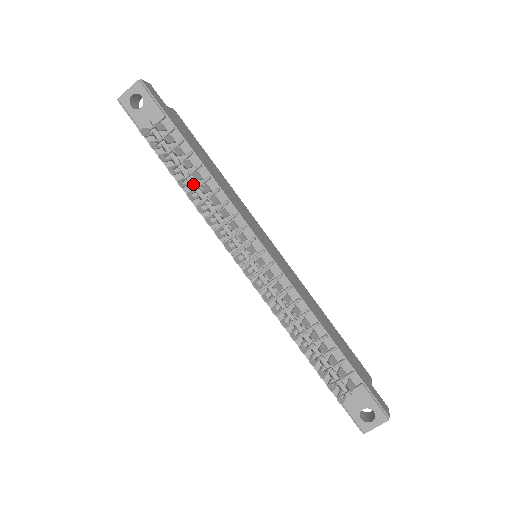
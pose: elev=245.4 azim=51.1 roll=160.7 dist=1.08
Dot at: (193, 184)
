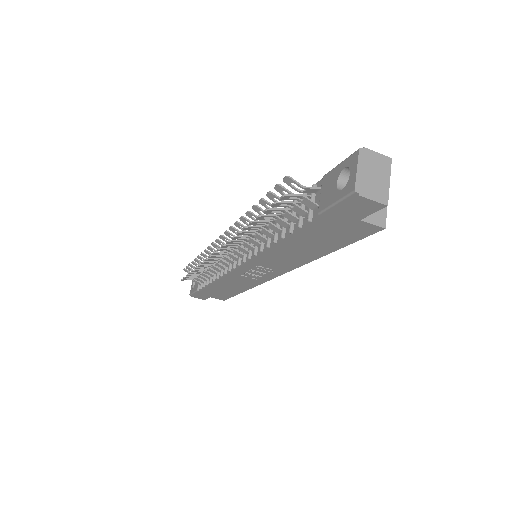
Dot at: (215, 274)
